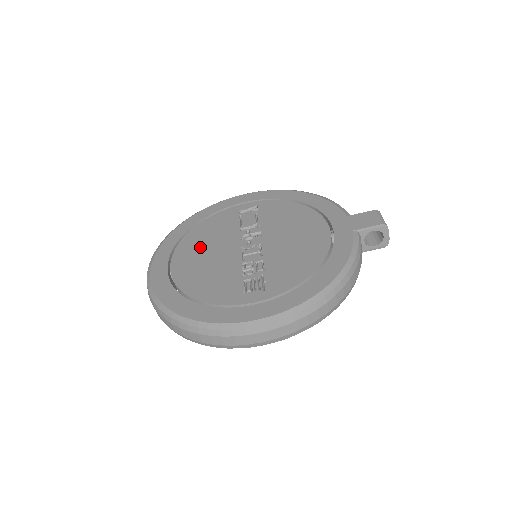
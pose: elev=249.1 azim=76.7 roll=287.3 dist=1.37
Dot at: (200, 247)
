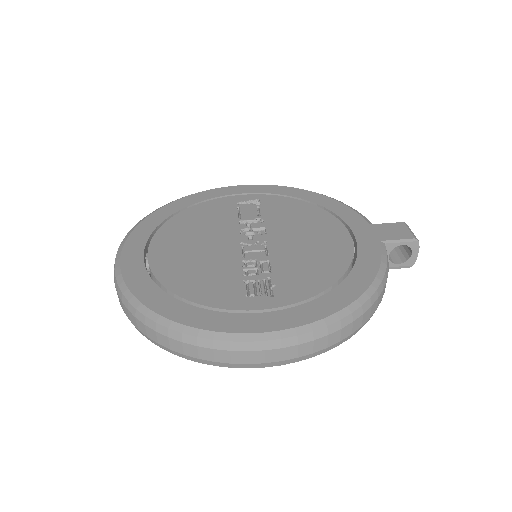
Dot at: (188, 235)
